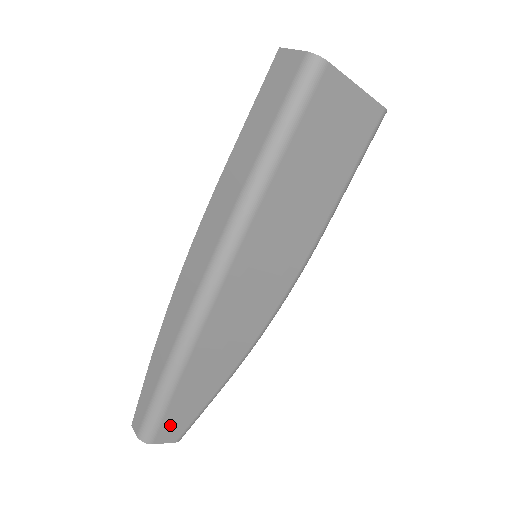
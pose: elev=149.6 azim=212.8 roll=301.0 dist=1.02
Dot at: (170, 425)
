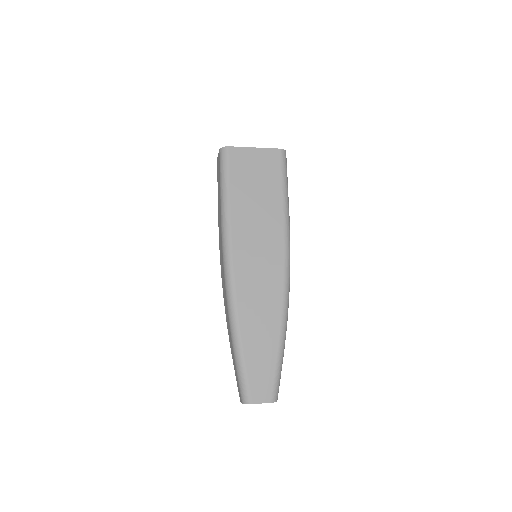
Dot at: (257, 385)
